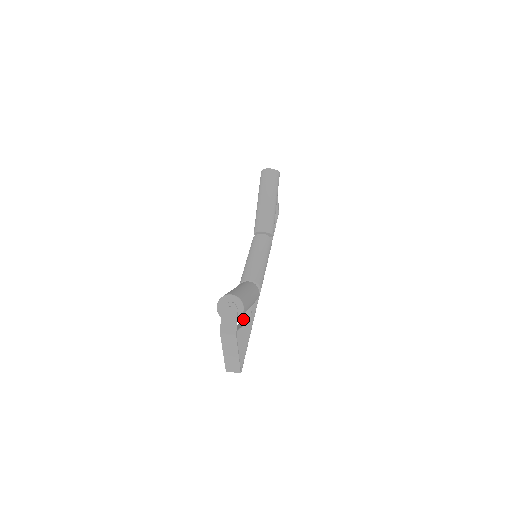
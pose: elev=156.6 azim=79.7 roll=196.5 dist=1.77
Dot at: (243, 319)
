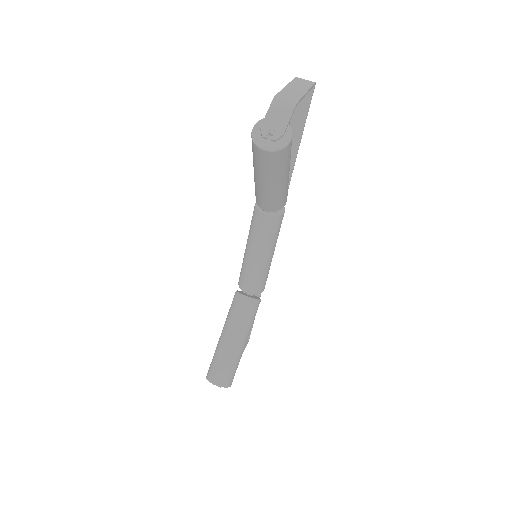
Dot at: occluded
